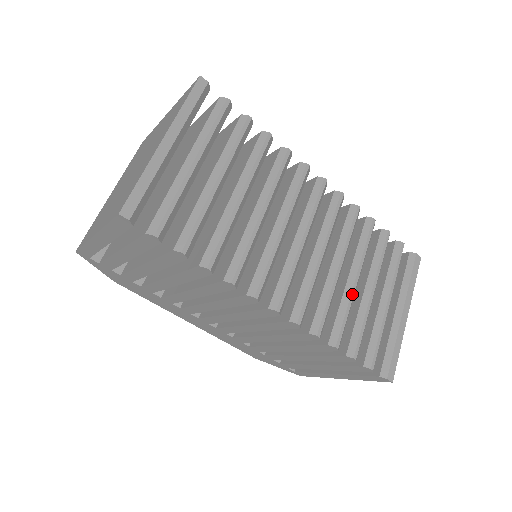
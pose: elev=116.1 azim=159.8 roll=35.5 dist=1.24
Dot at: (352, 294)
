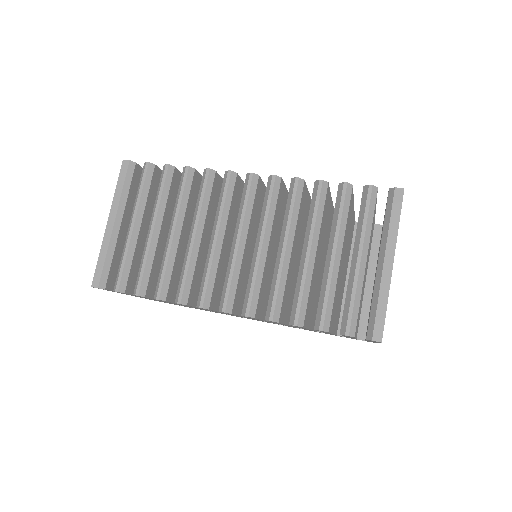
Dot at: (305, 268)
